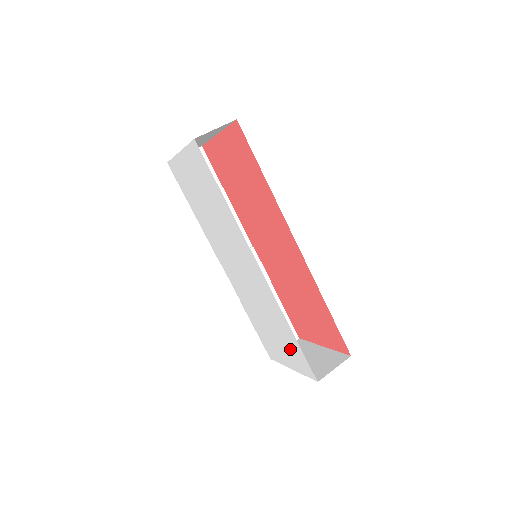
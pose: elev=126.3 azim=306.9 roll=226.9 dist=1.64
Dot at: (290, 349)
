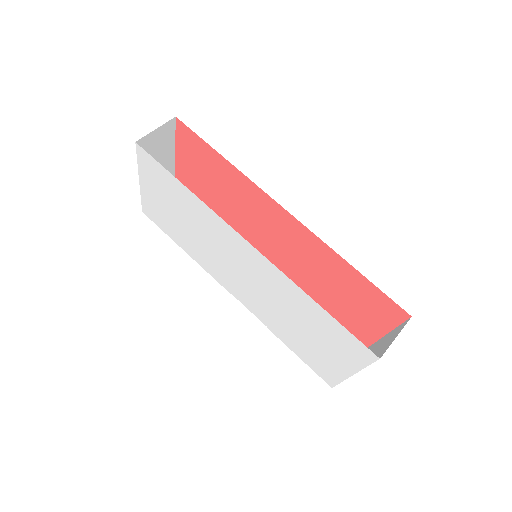
Dot at: (332, 339)
